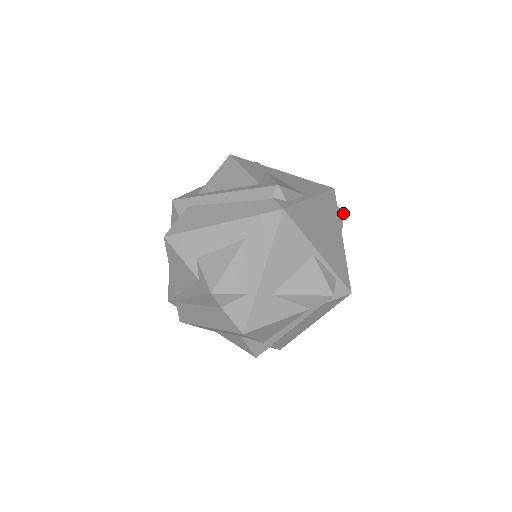
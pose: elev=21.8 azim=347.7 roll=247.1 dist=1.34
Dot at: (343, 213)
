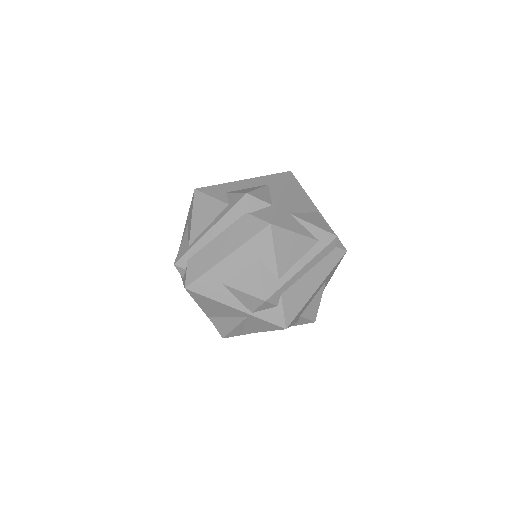
Dot at: occluded
